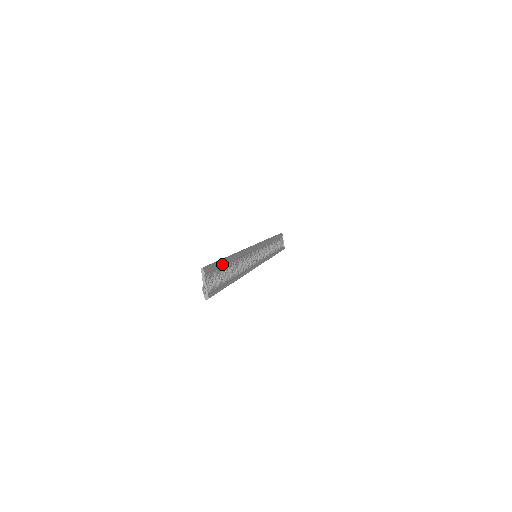
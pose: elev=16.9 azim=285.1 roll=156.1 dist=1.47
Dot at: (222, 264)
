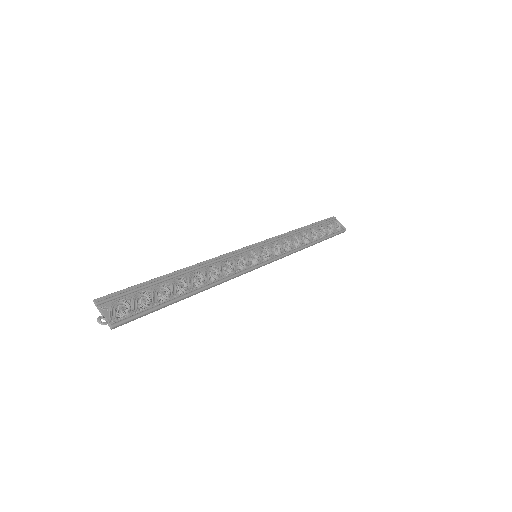
Dot at: (147, 285)
